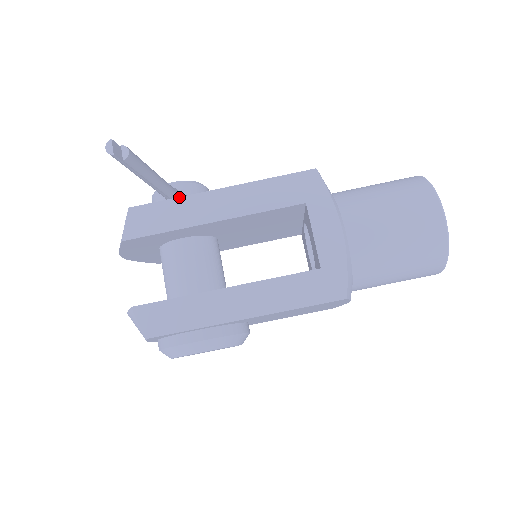
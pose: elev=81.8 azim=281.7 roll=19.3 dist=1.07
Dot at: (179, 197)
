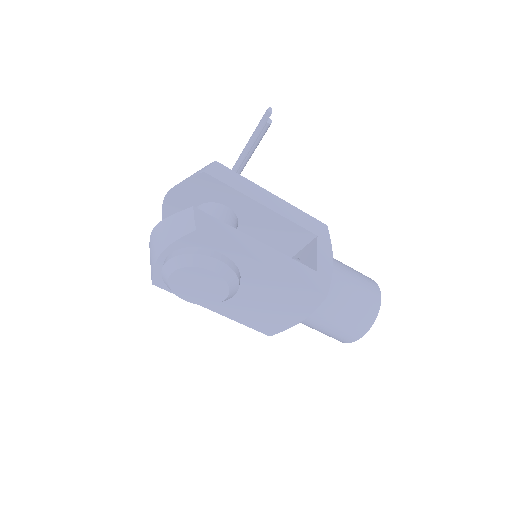
Dot at: occluded
